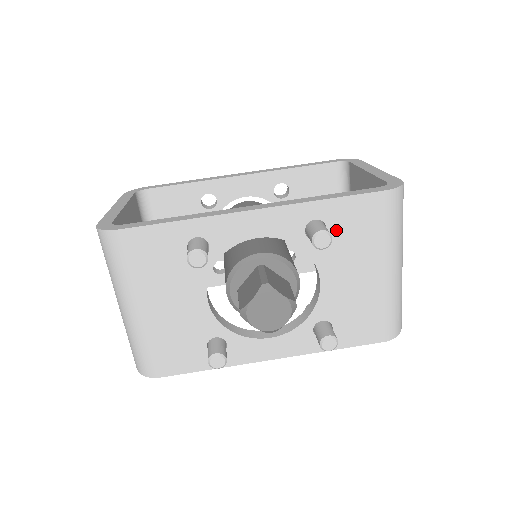
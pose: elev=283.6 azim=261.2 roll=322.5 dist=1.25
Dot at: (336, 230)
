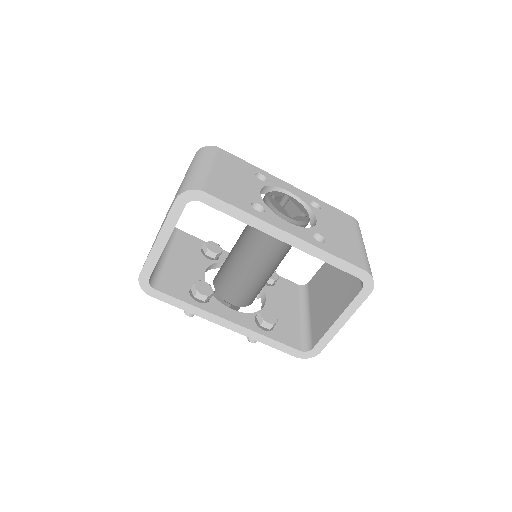
Dot at: occluded
